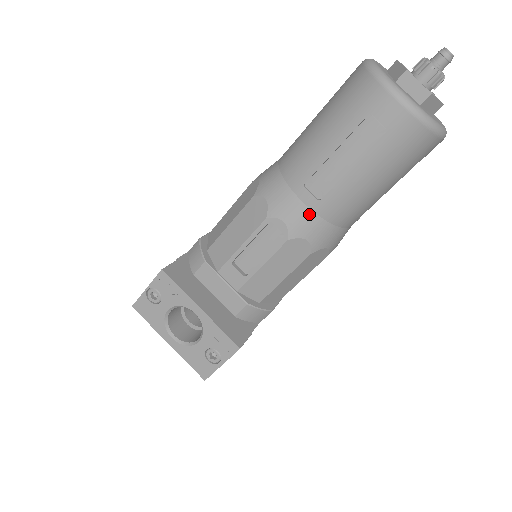
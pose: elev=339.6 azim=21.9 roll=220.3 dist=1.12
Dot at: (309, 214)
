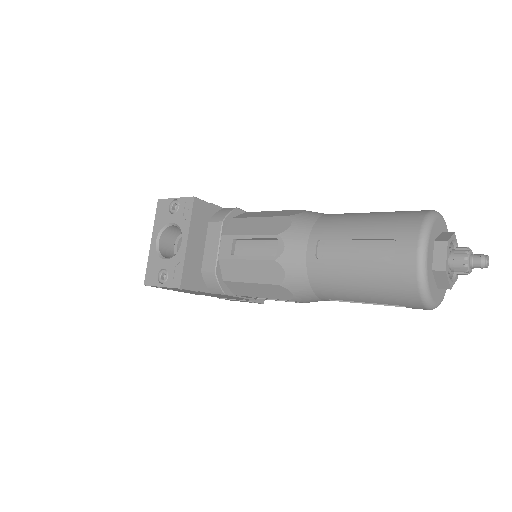
Dot at: (302, 259)
